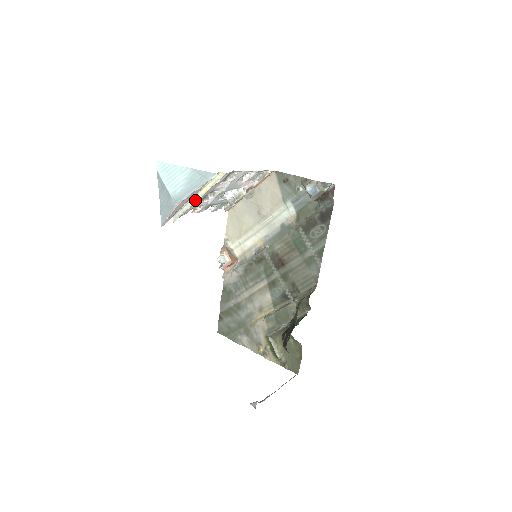
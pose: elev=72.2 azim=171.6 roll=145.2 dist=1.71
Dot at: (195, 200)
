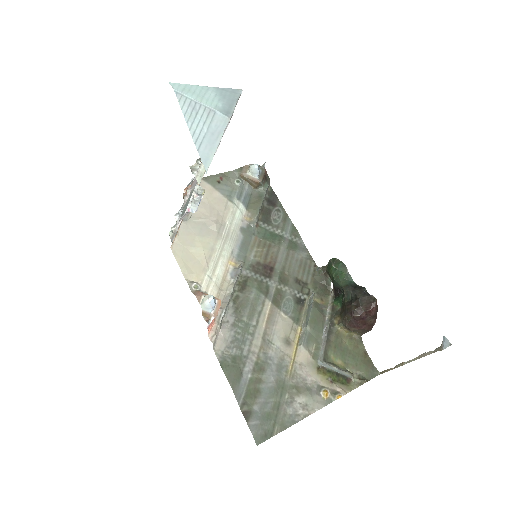
Dot at: occluded
